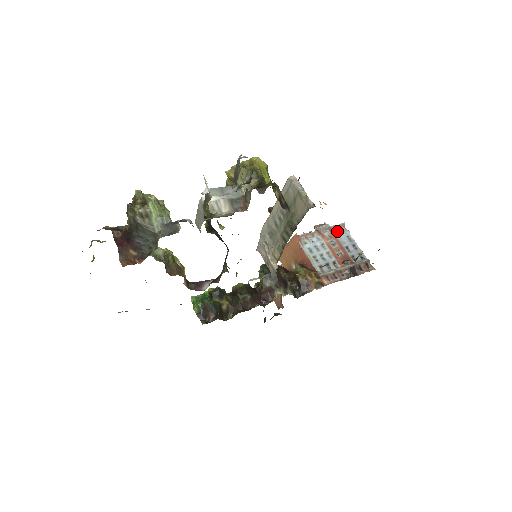
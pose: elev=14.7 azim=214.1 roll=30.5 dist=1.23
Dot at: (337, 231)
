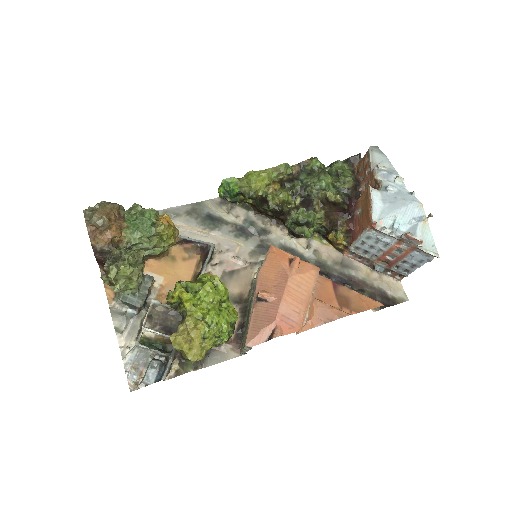
Dot at: (421, 252)
